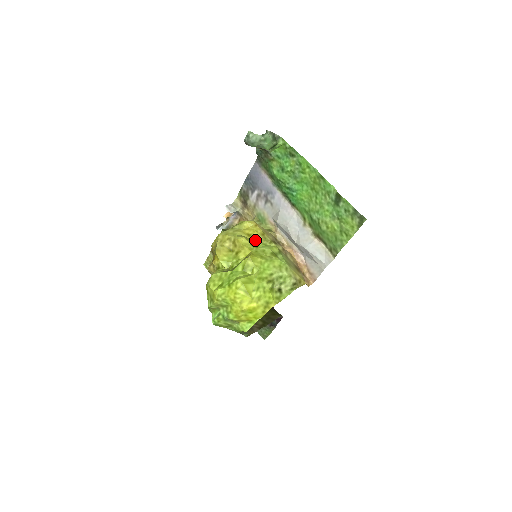
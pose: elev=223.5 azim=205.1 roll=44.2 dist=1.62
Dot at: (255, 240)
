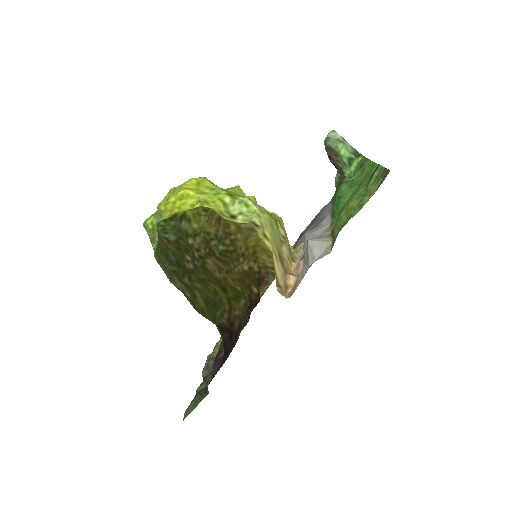
Dot at: occluded
